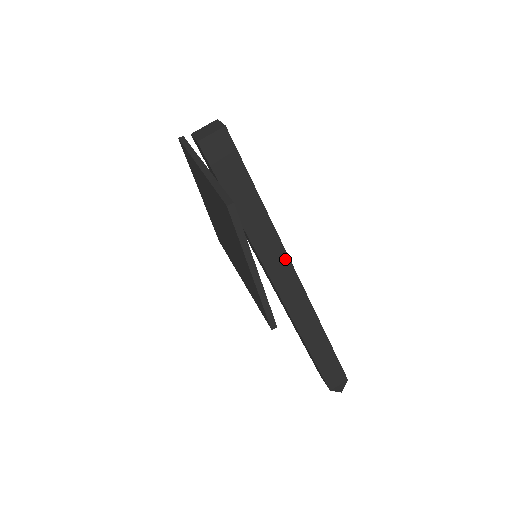
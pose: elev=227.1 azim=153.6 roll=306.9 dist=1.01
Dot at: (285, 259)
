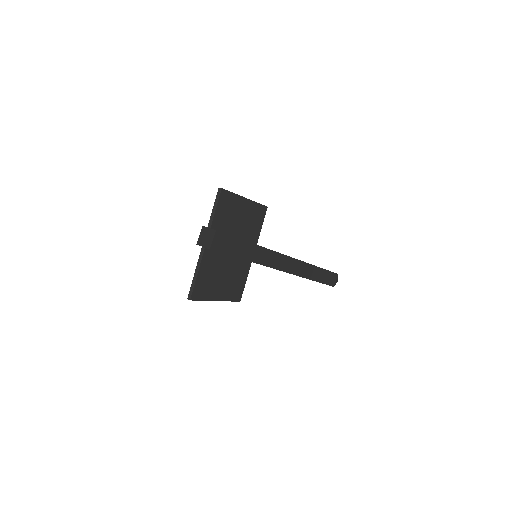
Dot at: (270, 267)
